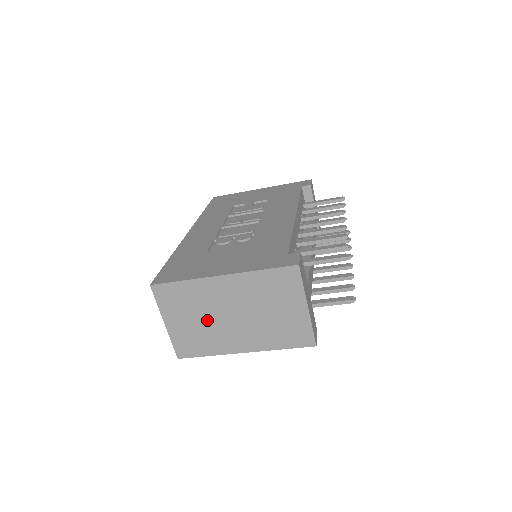
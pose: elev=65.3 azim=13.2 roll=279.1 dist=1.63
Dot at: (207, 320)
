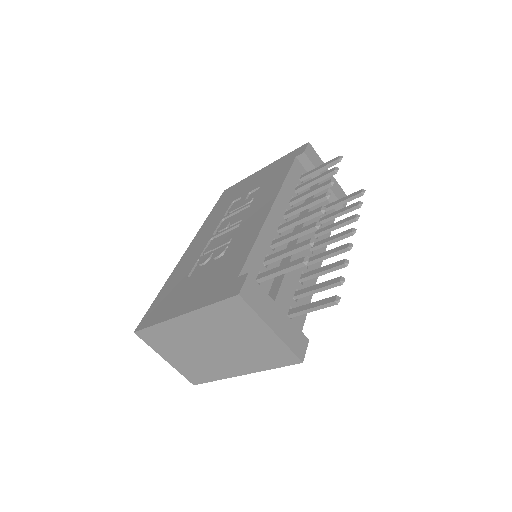
Dot at: (195, 353)
